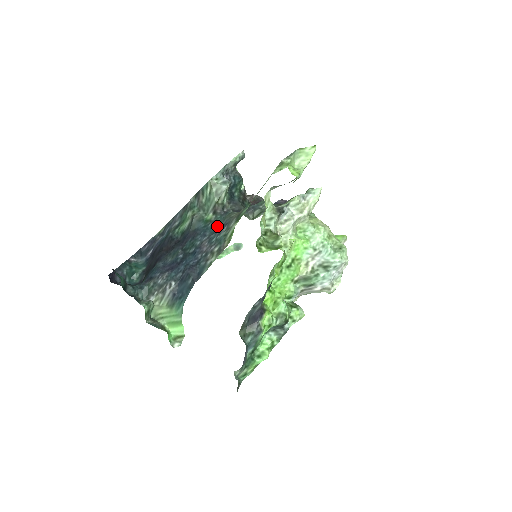
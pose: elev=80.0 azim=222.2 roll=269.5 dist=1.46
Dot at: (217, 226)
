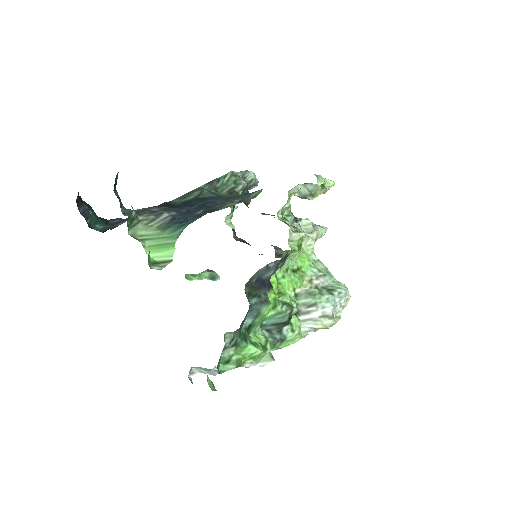
Dot at: (235, 196)
